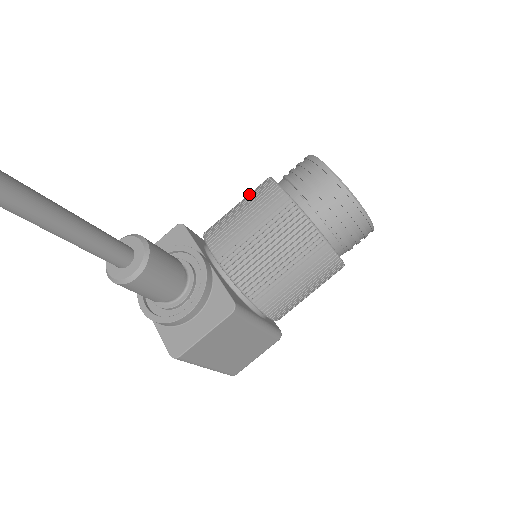
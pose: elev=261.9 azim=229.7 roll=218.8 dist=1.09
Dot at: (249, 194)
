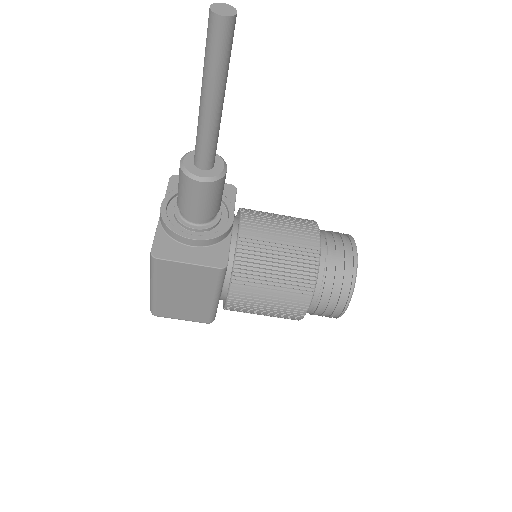
Dot at: occluded
